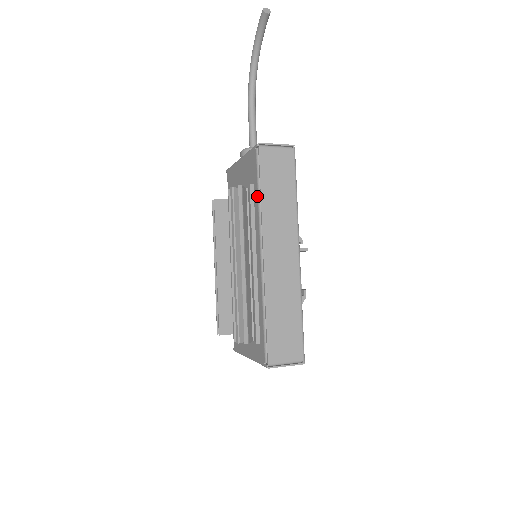
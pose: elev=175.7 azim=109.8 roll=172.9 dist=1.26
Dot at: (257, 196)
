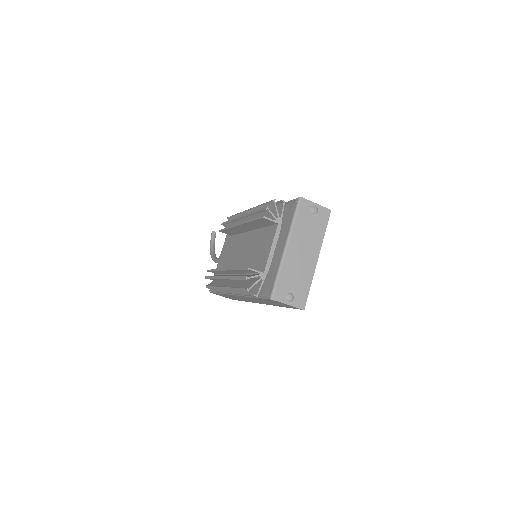
Dot at: occluded
